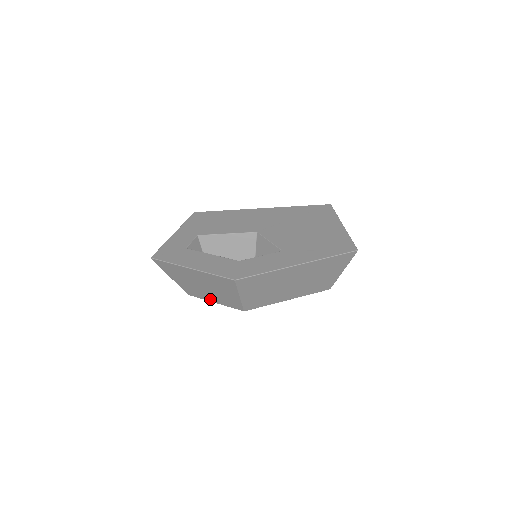
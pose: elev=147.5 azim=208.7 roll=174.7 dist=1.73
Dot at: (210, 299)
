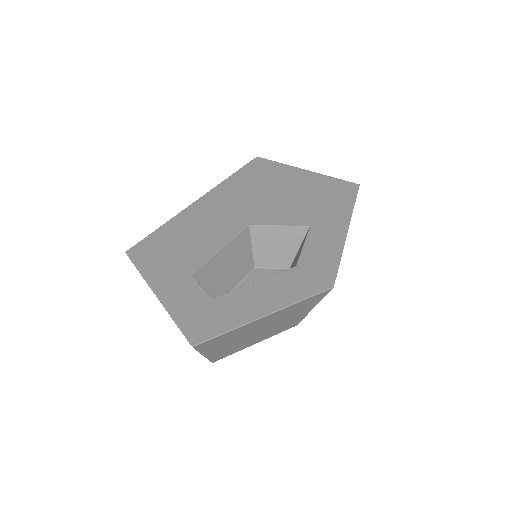
Dot at: (252, 344)
